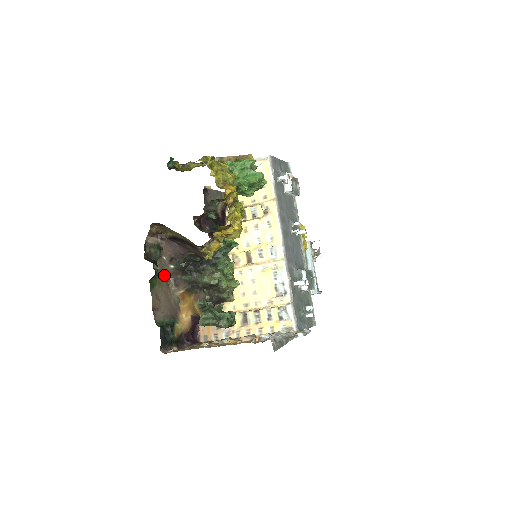
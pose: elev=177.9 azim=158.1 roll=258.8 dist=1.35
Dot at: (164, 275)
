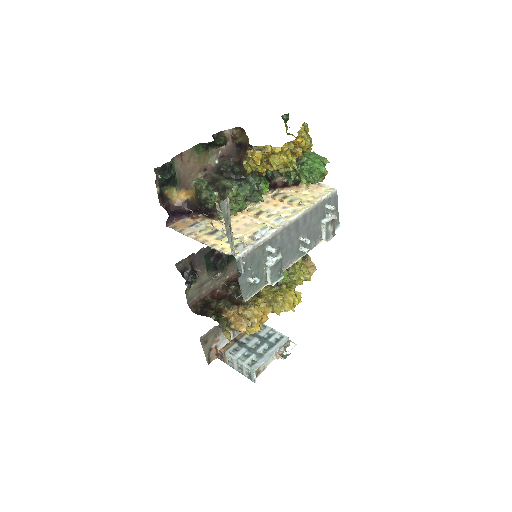
Dot at: (207, 161)
